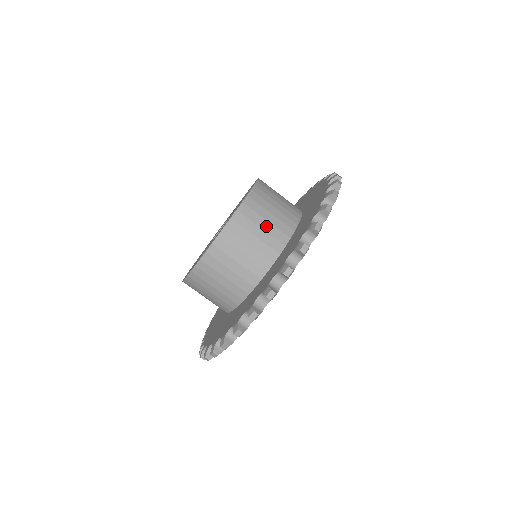
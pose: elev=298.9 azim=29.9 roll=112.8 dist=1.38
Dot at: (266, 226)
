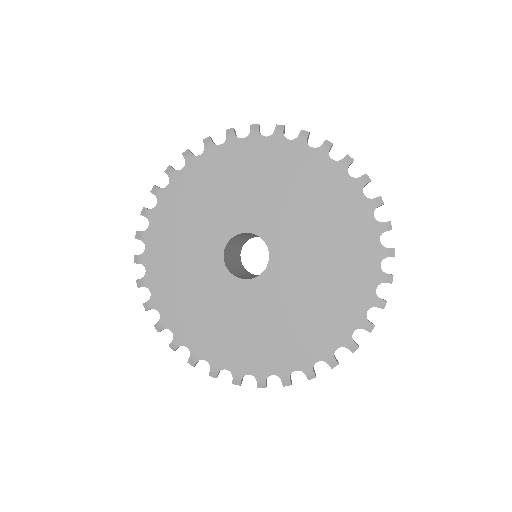
Dot at: occluded
